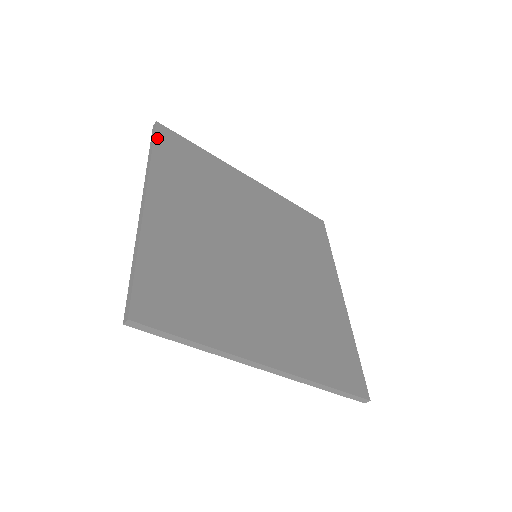
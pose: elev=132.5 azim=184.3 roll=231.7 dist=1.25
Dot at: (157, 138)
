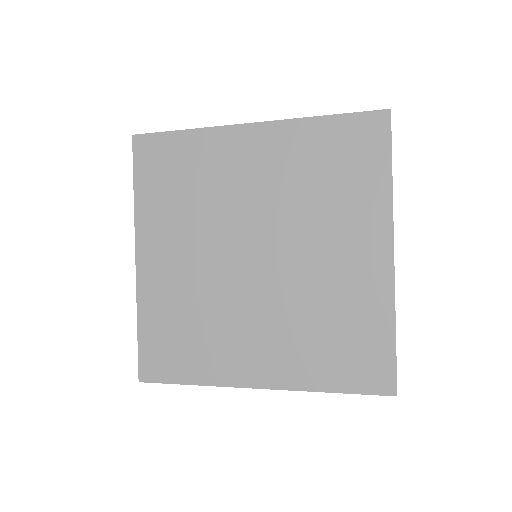
Dot at: (136, 163)
